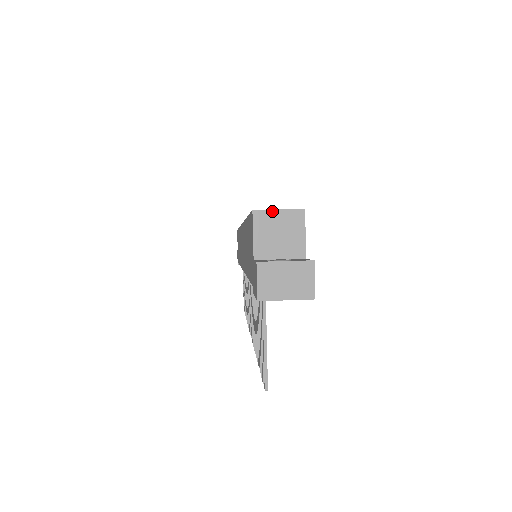
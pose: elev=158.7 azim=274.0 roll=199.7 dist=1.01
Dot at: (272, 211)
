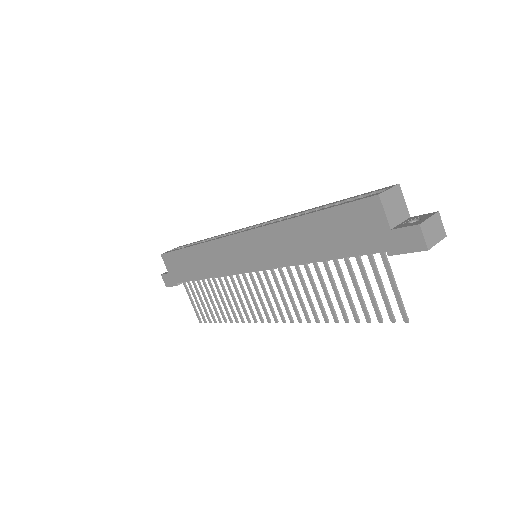
Dot at: (387, 191)
